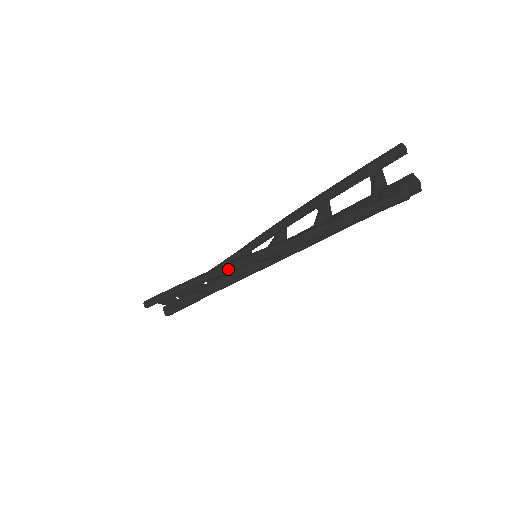
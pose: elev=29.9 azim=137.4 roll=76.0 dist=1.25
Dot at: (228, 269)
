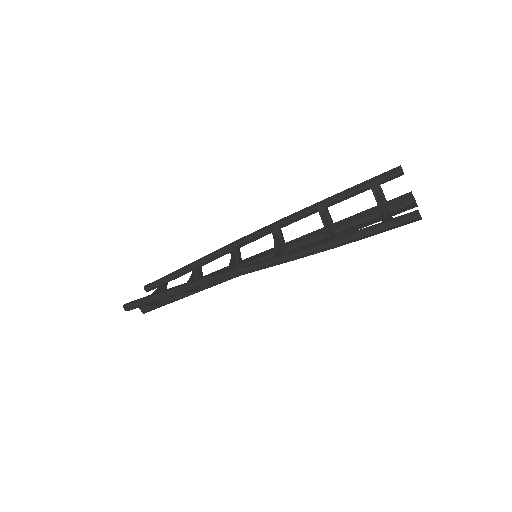
Dot at: (239, 274)
